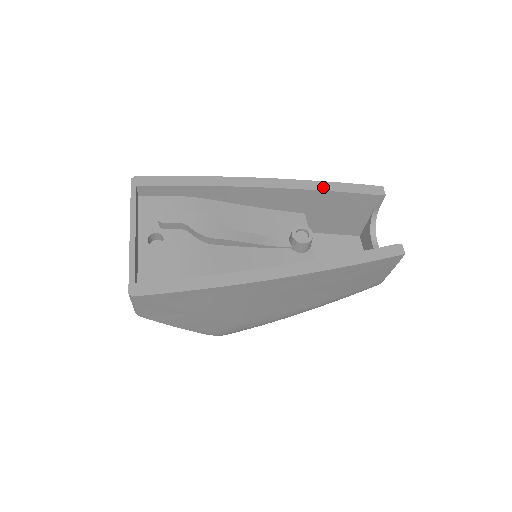
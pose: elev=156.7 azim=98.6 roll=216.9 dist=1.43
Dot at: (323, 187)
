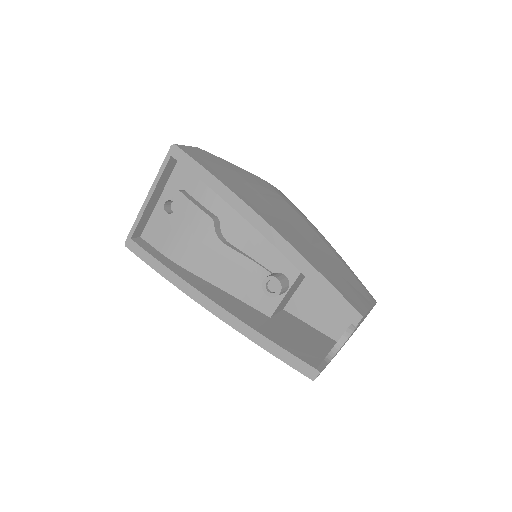
Dot at: (307, 272)
